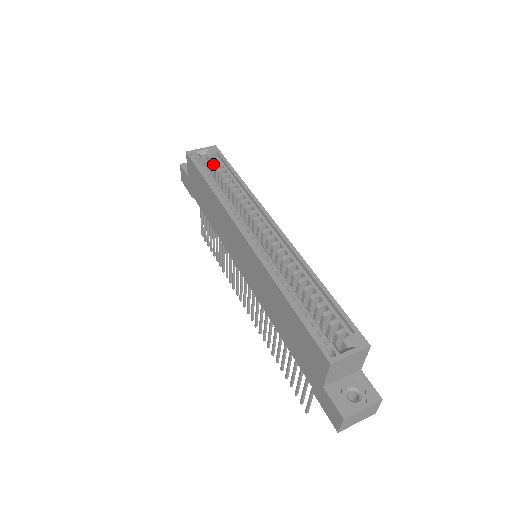
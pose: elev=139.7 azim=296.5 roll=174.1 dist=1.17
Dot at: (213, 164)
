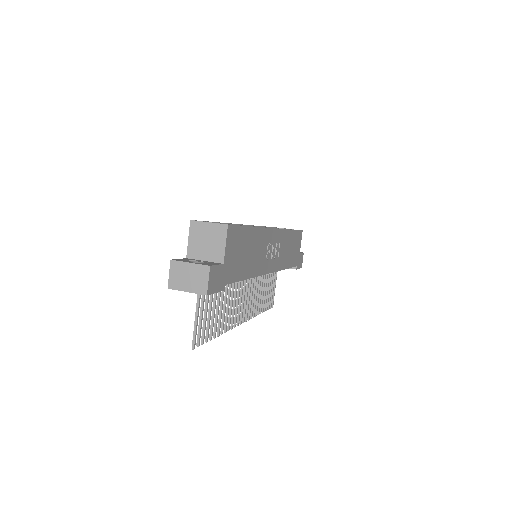
Dot at: occluded
